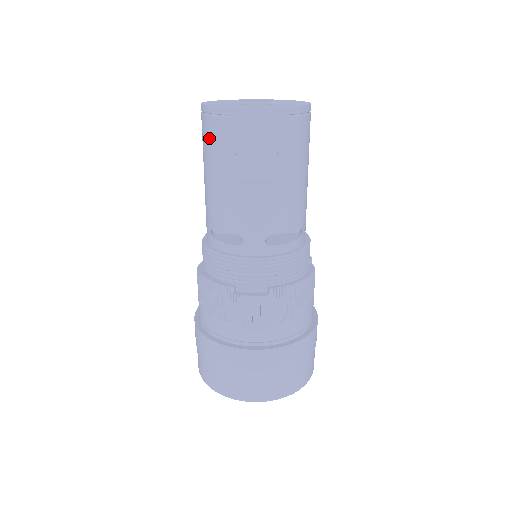
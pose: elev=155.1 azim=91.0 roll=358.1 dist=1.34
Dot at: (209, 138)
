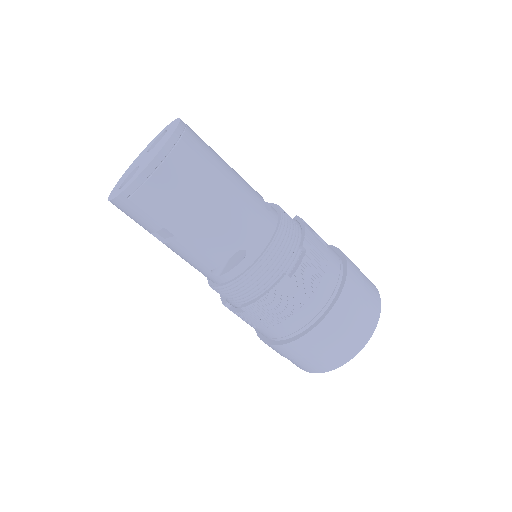
Dot at: occluded
